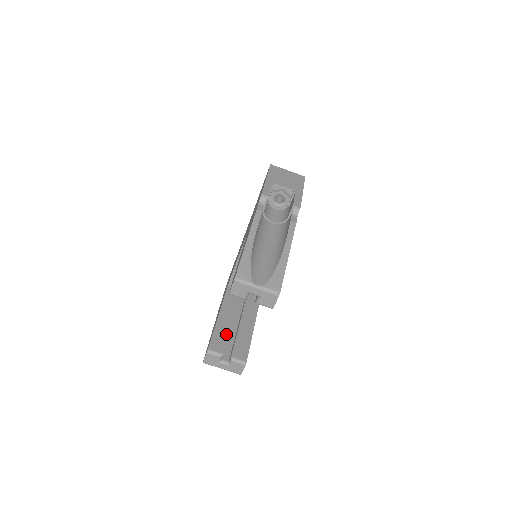
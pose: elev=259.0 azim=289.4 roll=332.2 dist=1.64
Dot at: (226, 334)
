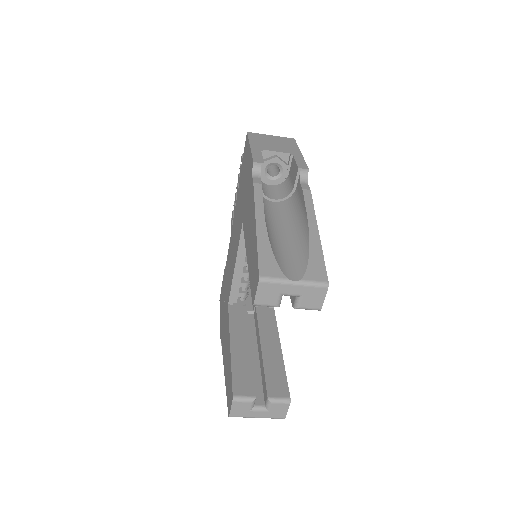
Dot at: (249, 368)
